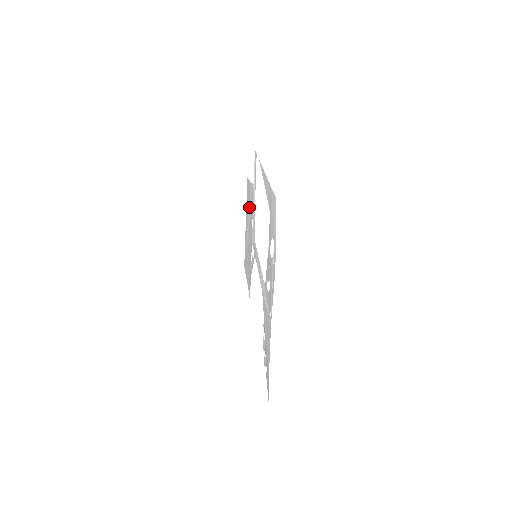
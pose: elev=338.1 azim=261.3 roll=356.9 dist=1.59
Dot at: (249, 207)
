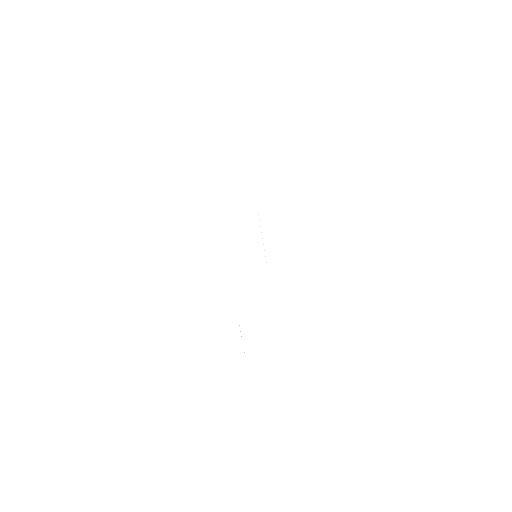
Dot at: occluded
